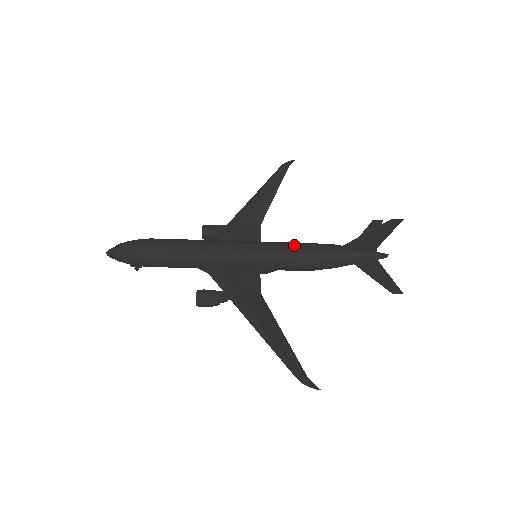
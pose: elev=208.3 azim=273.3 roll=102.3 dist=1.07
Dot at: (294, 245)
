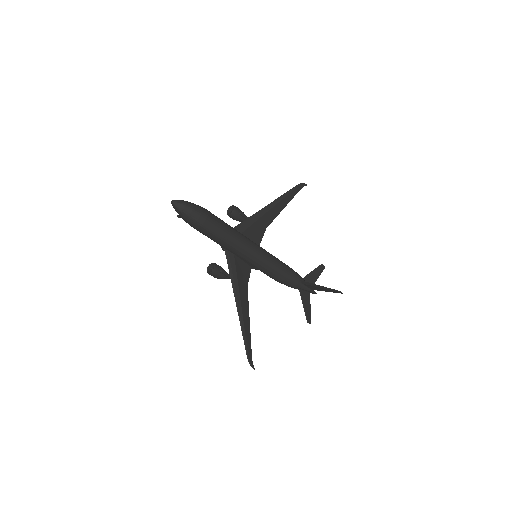
Dot at: (281, 265)
